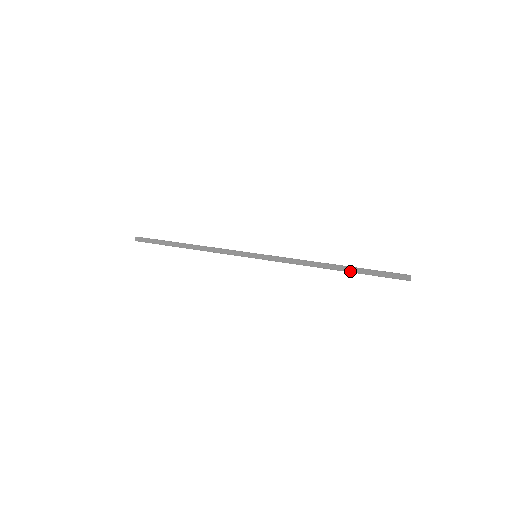
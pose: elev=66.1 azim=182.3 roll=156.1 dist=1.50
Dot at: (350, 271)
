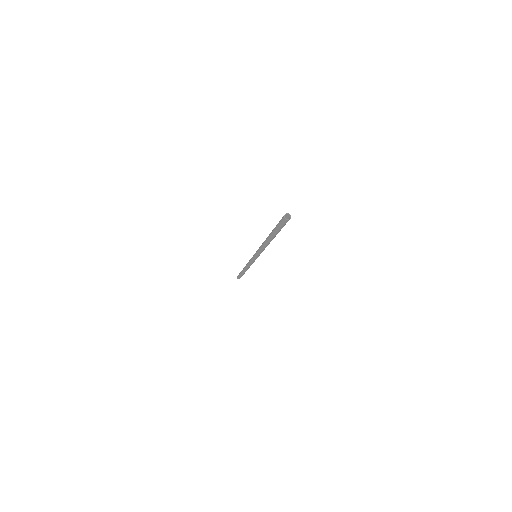
Dot at: (271, 235)
